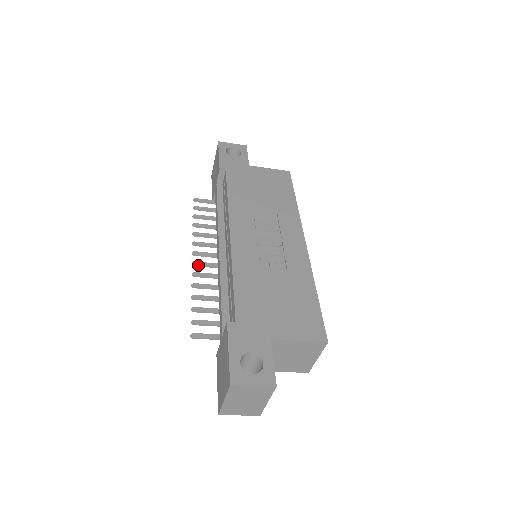
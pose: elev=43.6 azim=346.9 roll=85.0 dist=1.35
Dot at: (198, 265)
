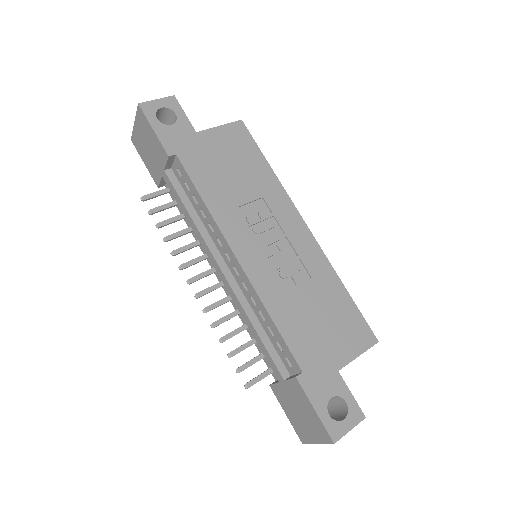
Dot at: occluded
